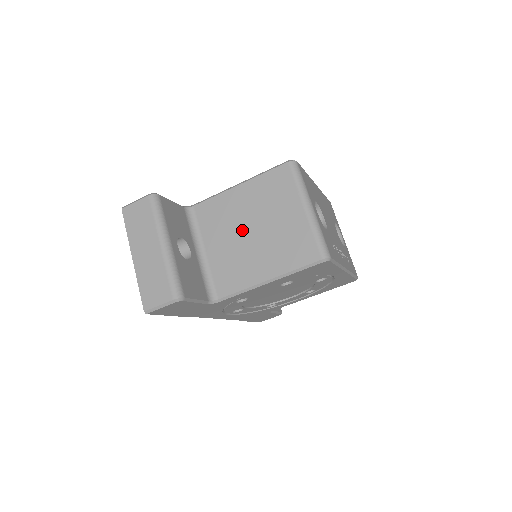
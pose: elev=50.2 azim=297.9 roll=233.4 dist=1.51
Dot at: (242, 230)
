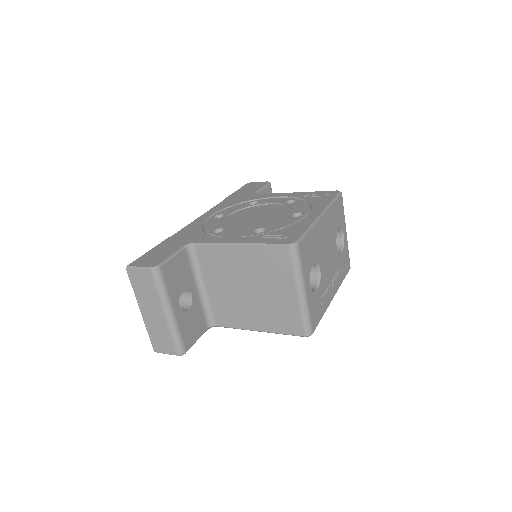
Dot at: (239, 286)
